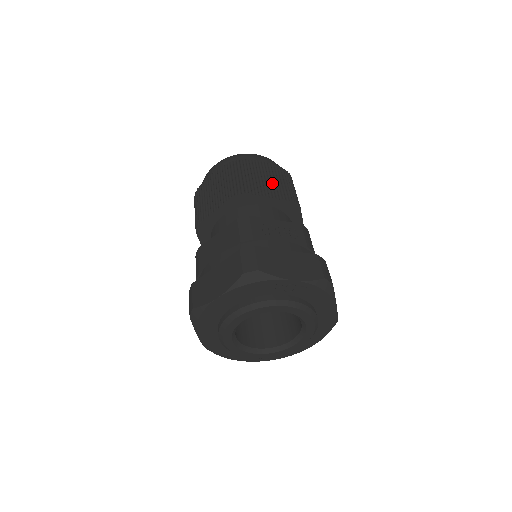
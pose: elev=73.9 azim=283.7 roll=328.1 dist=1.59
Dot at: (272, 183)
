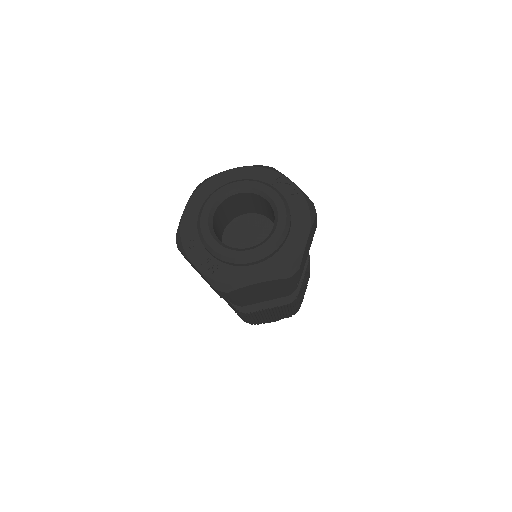
Dot at: occluded
